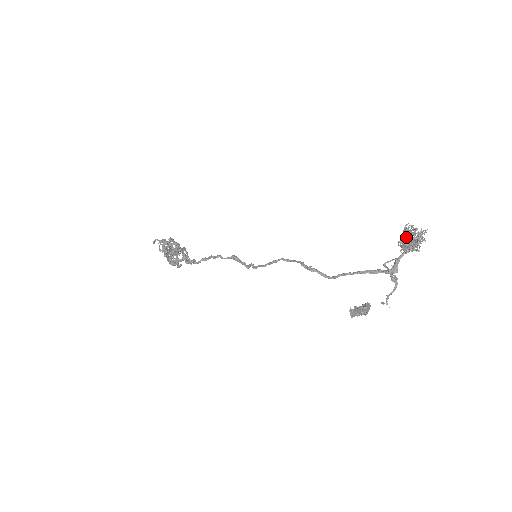
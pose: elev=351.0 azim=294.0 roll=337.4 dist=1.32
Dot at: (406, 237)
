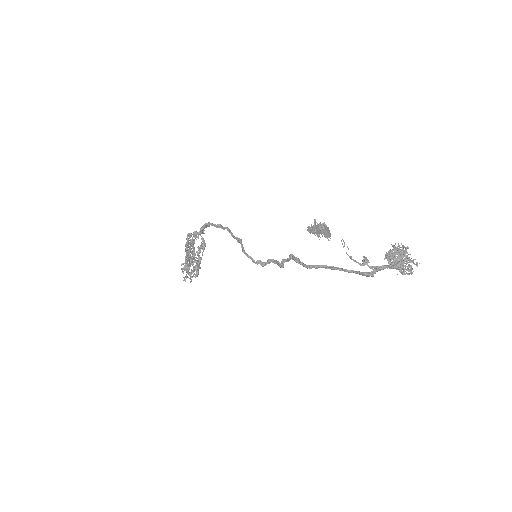
Dot at: (394, 245)
